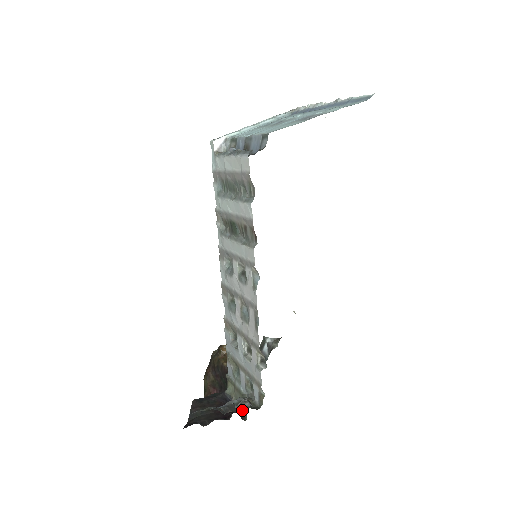
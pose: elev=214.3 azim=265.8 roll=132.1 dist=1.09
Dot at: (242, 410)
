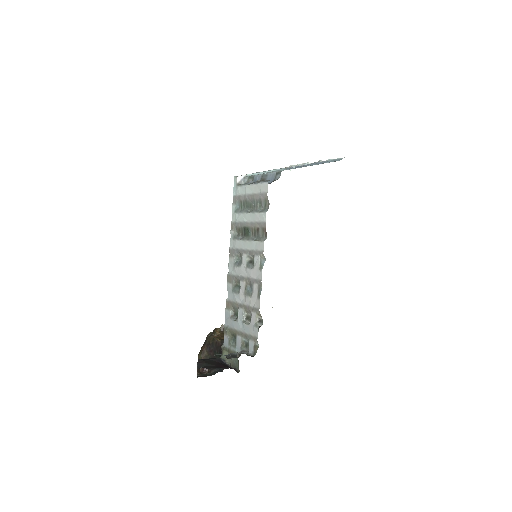
Dot at: (235, 367)
